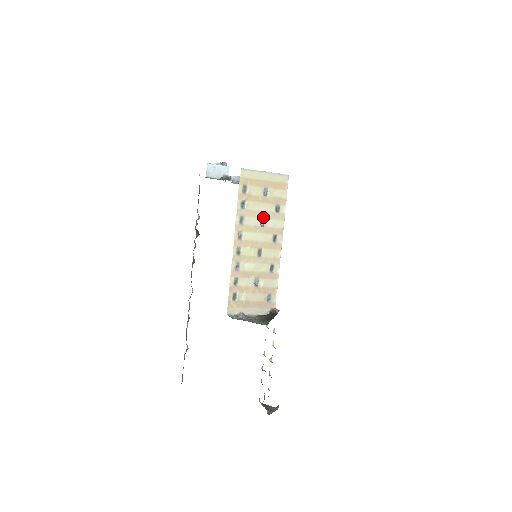
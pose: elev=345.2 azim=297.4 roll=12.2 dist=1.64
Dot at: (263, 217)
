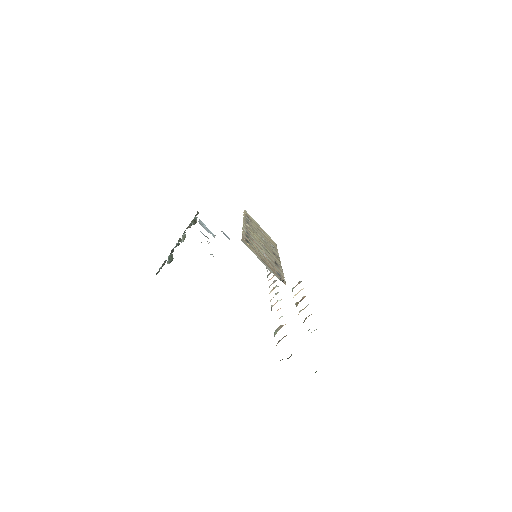
Dot at: (263, 238)
